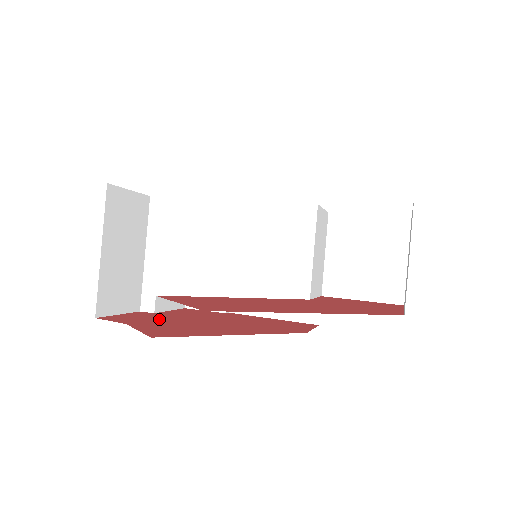
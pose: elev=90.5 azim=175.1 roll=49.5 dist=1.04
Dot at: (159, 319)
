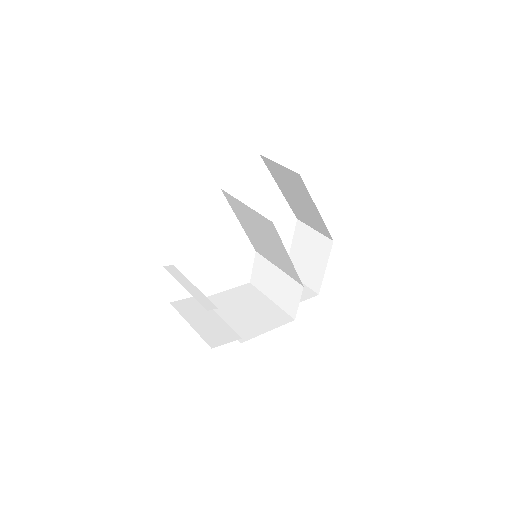
Dot at: occluded
